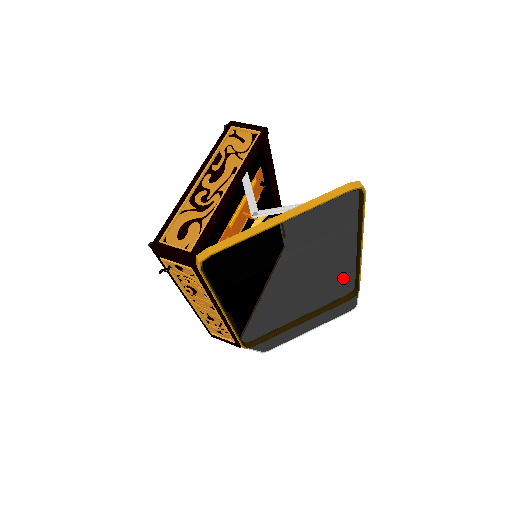
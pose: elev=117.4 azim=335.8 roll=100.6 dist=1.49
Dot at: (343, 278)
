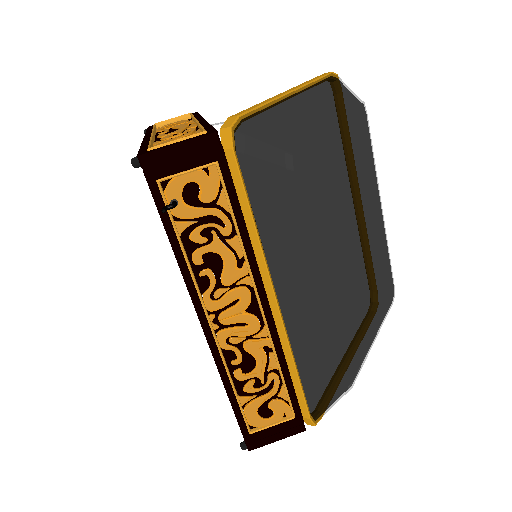
Dot at: (374, 209)
